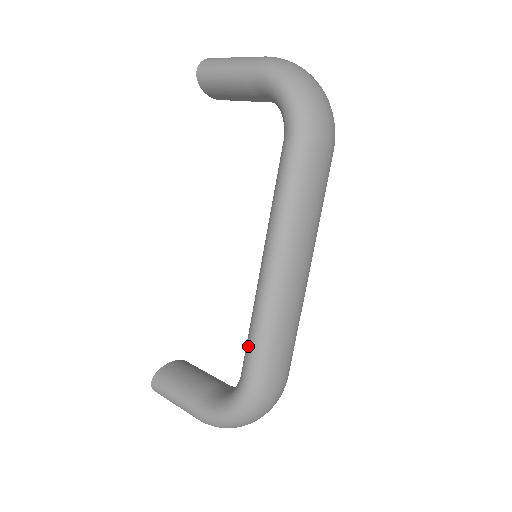
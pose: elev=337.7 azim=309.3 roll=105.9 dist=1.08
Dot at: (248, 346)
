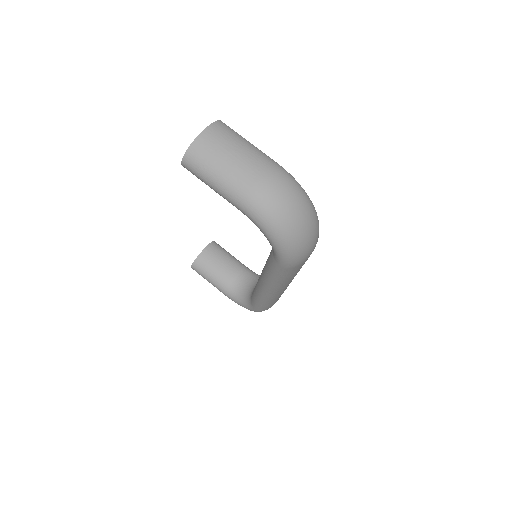
Dot at: (254, 301)
